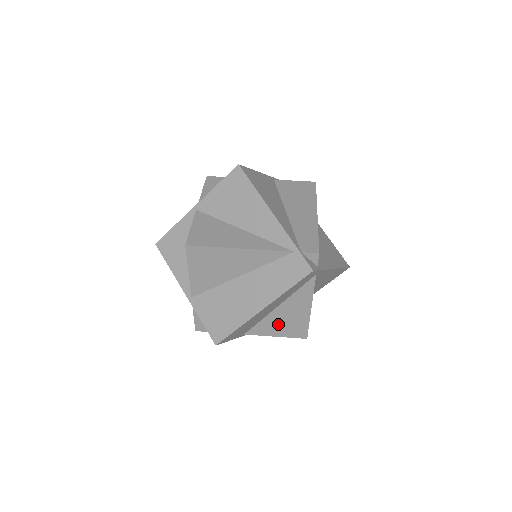
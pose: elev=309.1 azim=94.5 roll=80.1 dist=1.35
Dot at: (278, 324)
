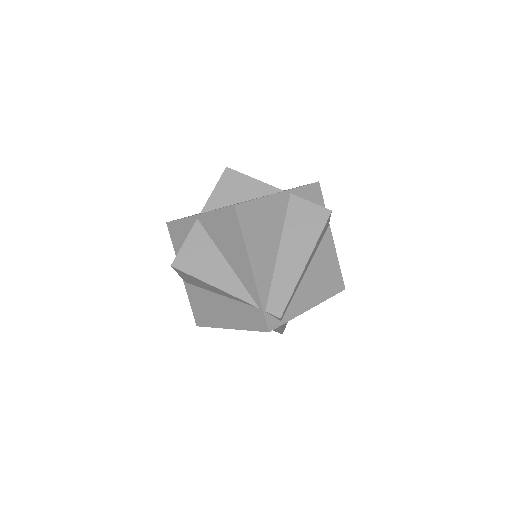
Dot at: occluded
